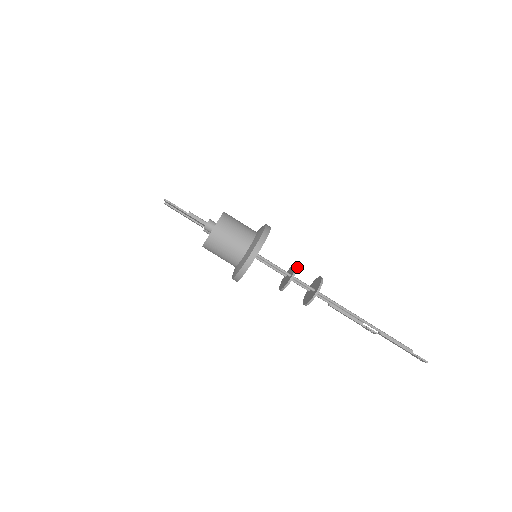
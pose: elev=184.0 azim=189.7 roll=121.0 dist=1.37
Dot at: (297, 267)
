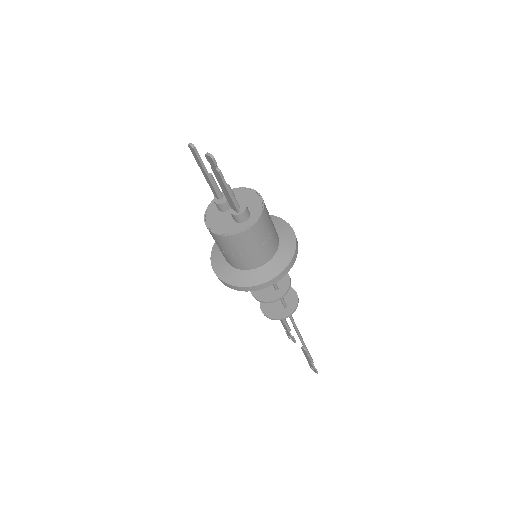
Dot at: (290, 284)
